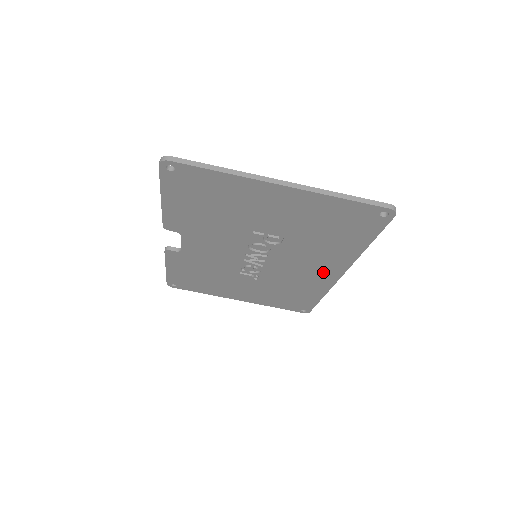
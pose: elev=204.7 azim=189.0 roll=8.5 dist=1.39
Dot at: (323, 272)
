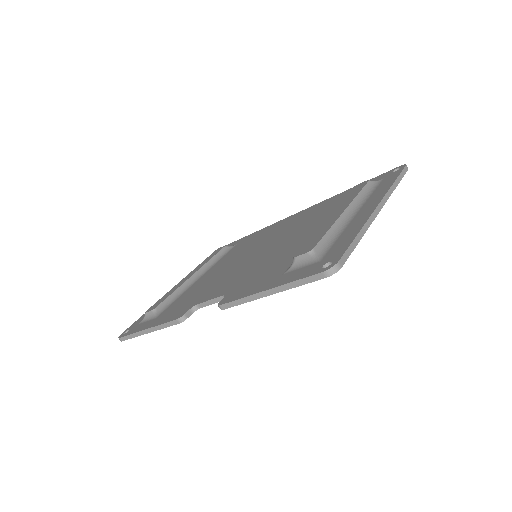
Dot at: occluded
